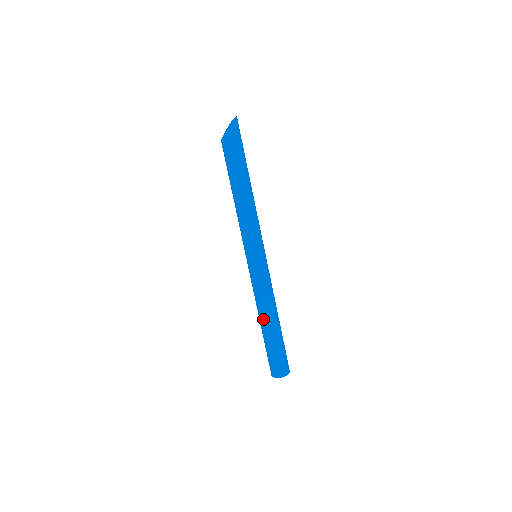
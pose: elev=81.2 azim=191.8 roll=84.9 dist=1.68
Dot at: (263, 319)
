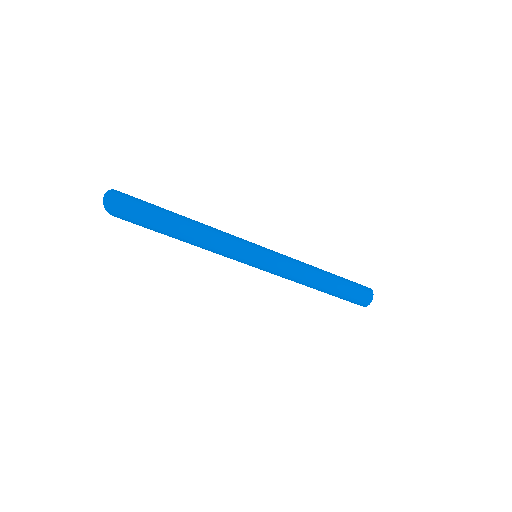
Dot at: occluded
